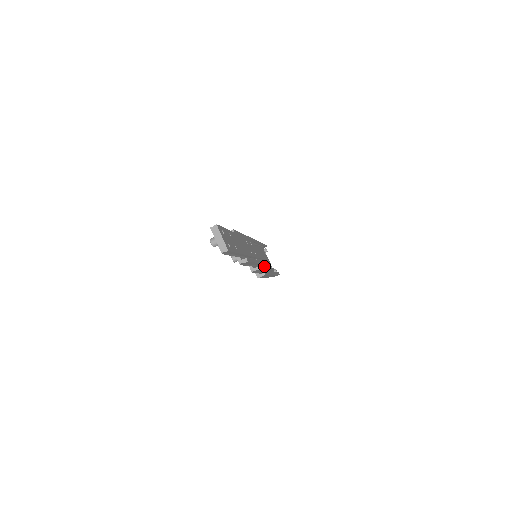
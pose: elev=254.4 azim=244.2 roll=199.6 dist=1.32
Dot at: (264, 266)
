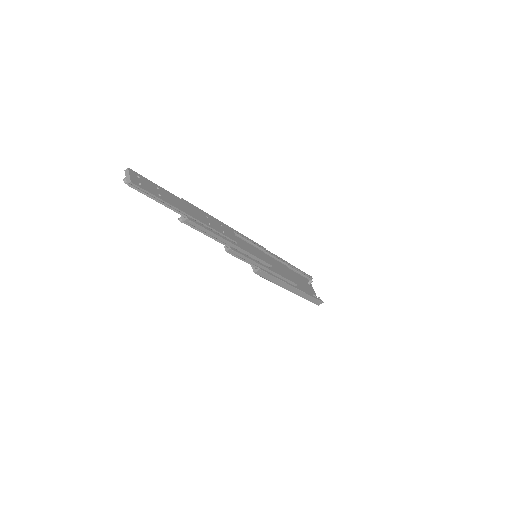
Dot at: (266, 266)
